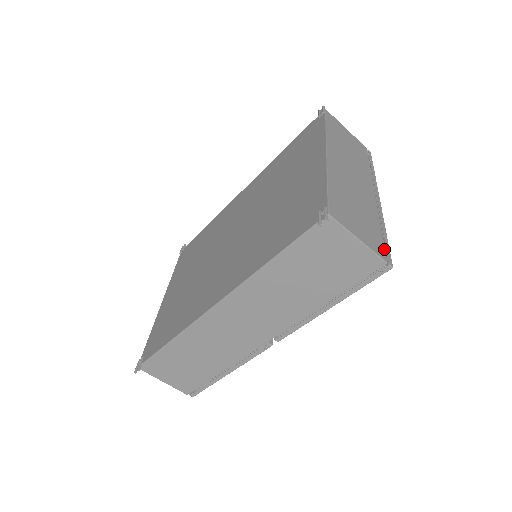
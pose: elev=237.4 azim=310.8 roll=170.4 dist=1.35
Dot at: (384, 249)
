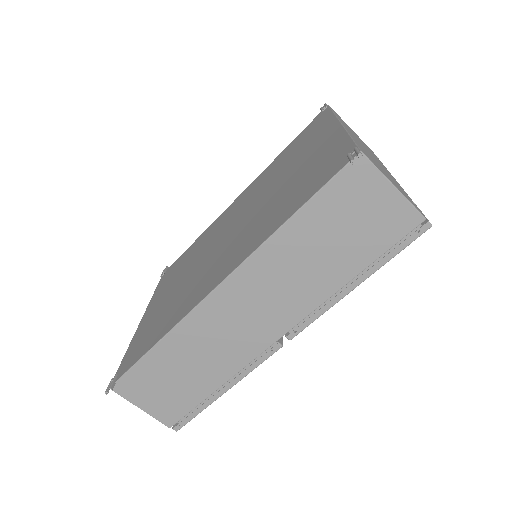
Dot at: (418, 209)
